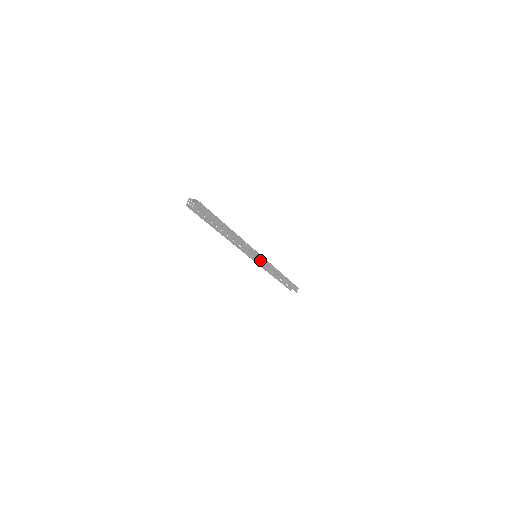
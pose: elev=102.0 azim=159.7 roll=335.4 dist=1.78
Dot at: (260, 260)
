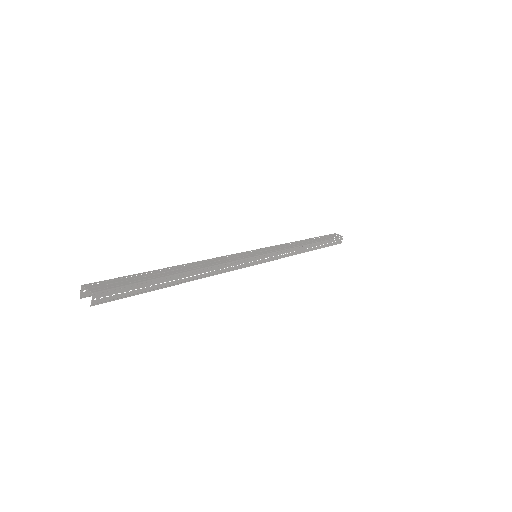
Dot at: (263, 260)
